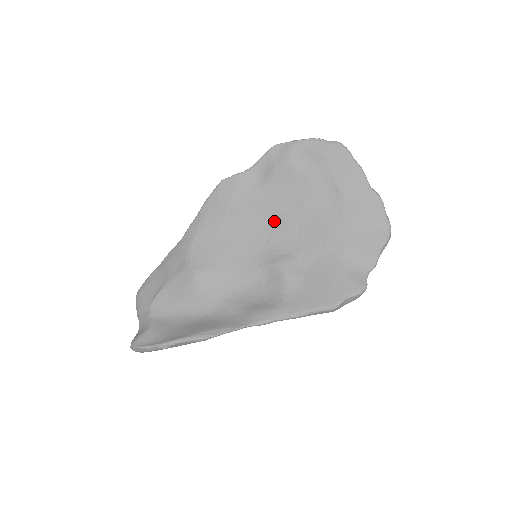
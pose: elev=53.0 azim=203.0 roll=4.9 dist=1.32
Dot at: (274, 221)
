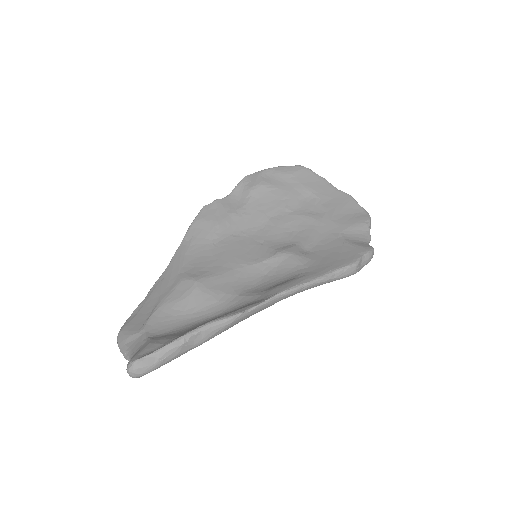
Dot at: (263, 228)
